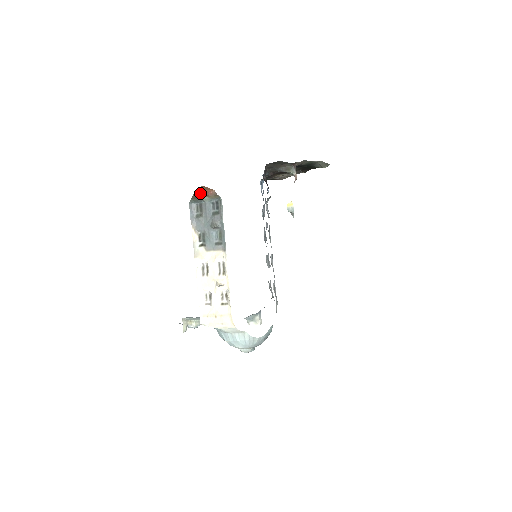
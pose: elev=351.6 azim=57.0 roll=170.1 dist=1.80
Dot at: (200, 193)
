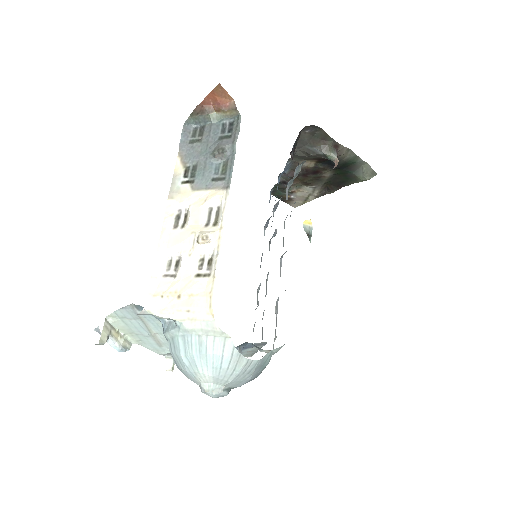
Dot at: (208, 105)
